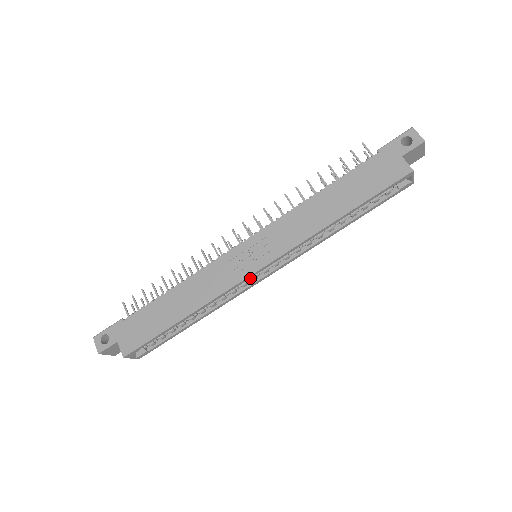
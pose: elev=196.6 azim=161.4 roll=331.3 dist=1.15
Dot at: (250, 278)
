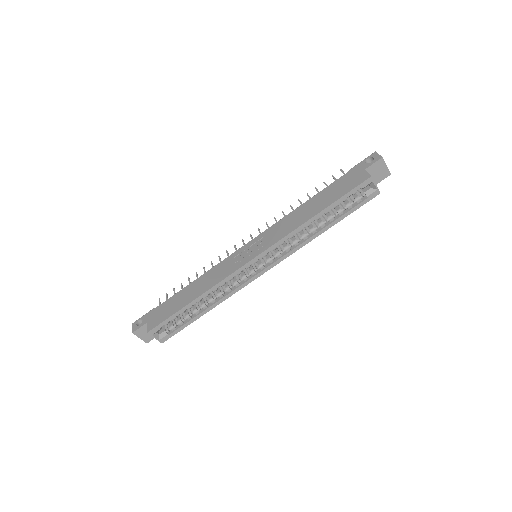
Dot at: (250, 273)
